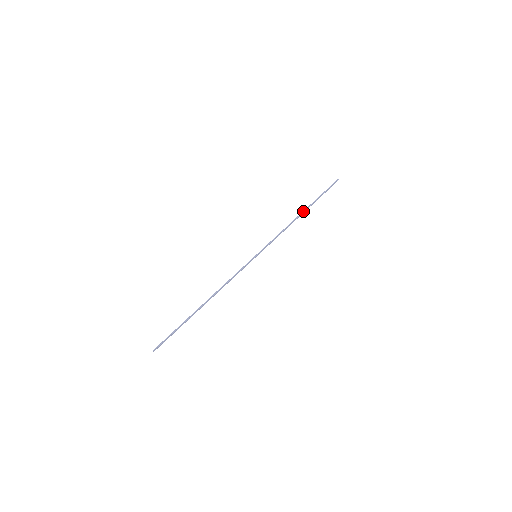
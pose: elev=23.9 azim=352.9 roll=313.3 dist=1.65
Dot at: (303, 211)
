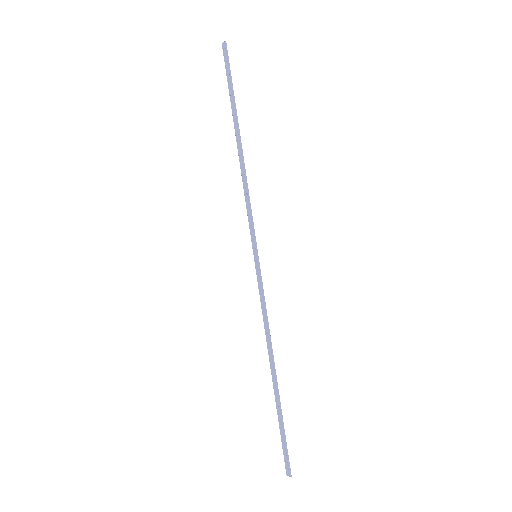
Dot at: (239, 137)
